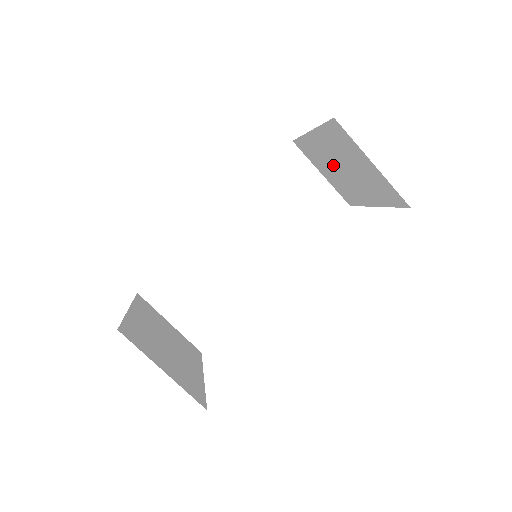
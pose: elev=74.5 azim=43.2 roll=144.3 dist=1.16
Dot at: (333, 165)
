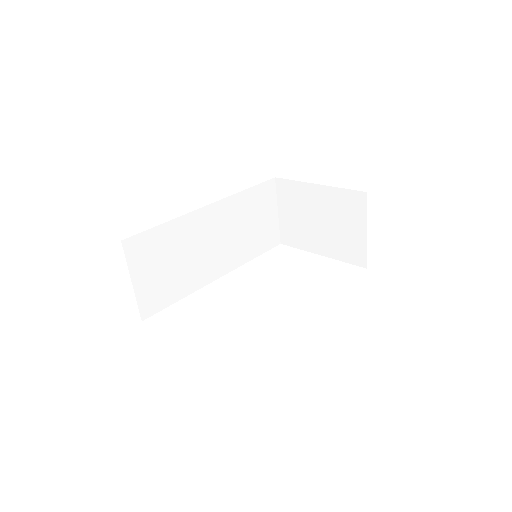
Dot at: (309, 213)
